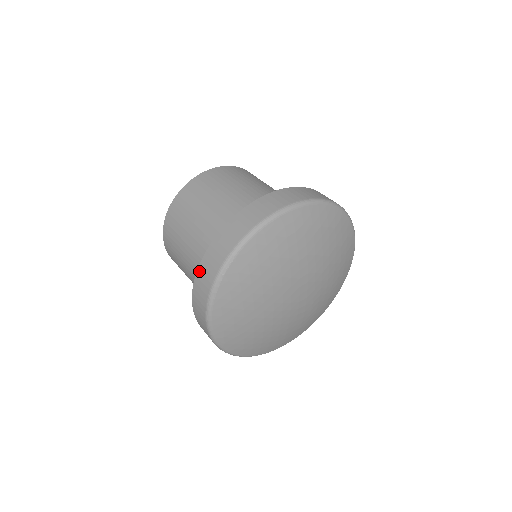
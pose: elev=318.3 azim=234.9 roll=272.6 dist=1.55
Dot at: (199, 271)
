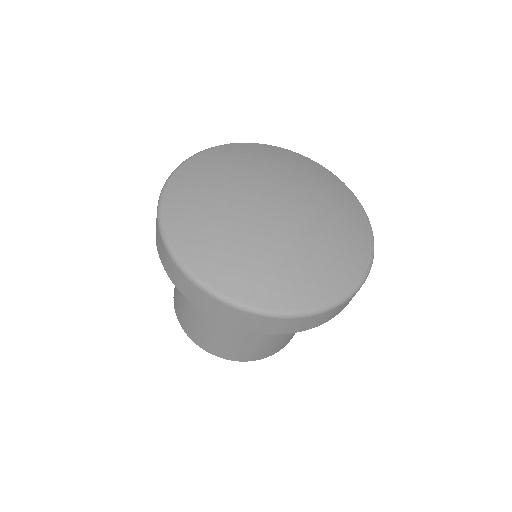
Dot at: occluded
